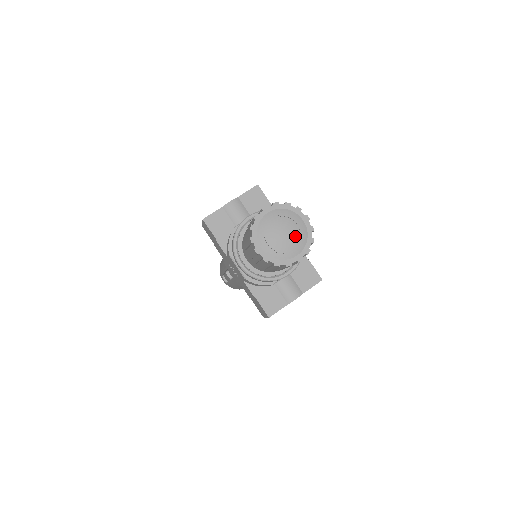
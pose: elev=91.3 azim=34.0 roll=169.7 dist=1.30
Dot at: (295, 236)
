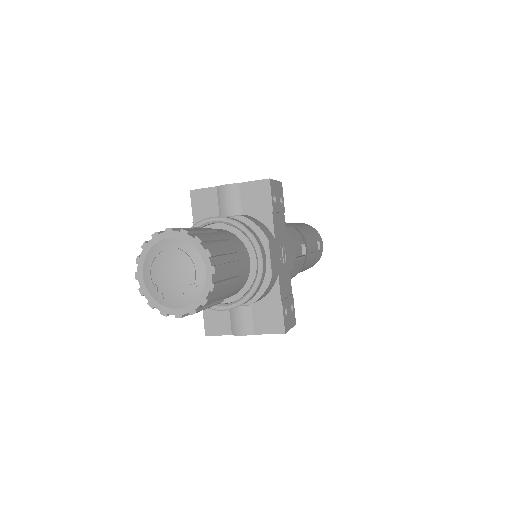
Dot at: (183, 285)
